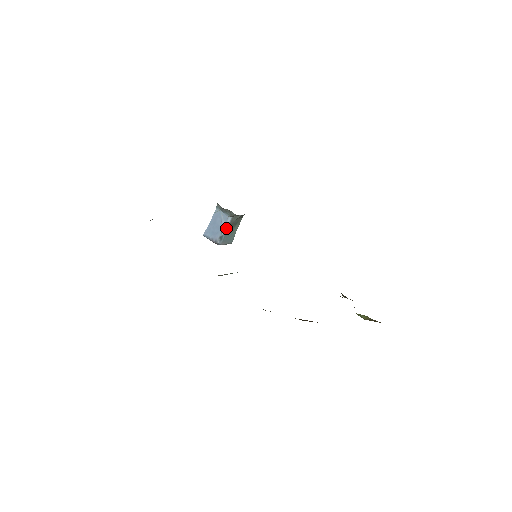
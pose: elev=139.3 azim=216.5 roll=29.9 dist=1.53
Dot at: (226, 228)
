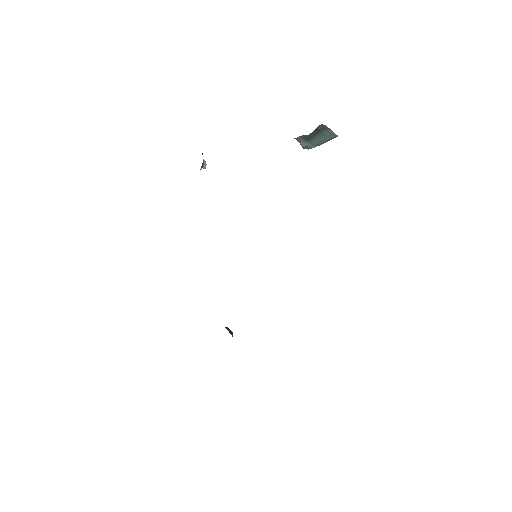
Dot at: (303, 141)
